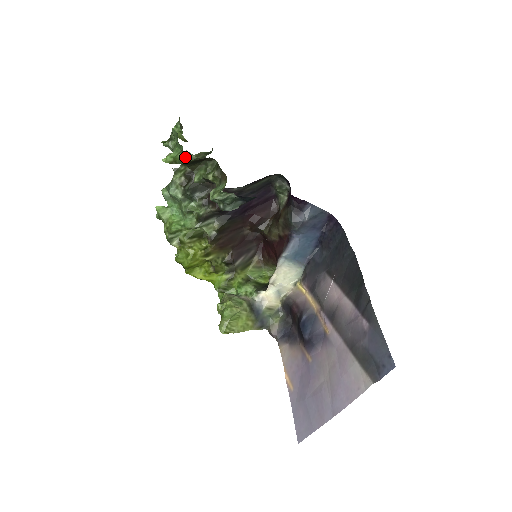
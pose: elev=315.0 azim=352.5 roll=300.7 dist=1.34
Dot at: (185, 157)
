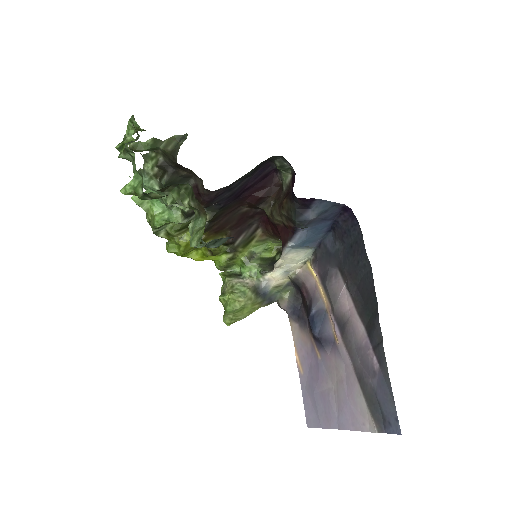
Dot at: (148, 195)
